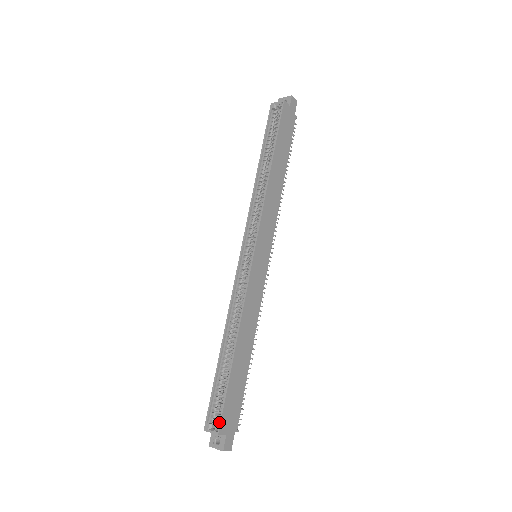
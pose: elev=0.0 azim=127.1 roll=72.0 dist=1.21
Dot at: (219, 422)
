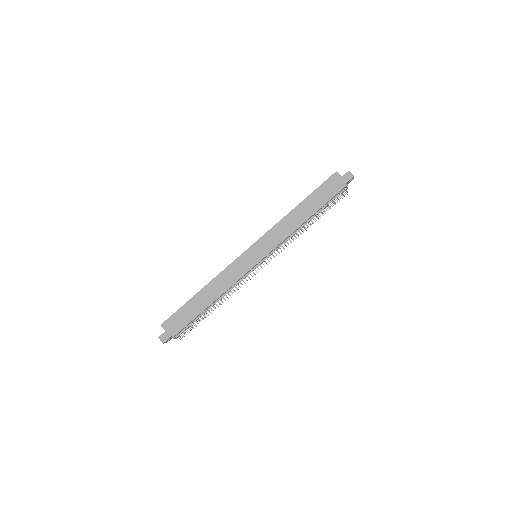
Dot at: (166, 320)
